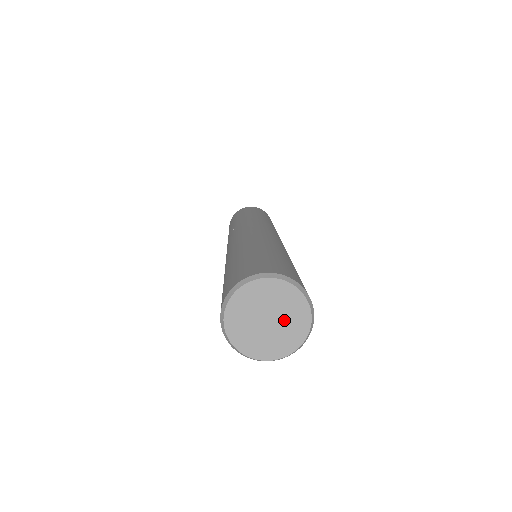
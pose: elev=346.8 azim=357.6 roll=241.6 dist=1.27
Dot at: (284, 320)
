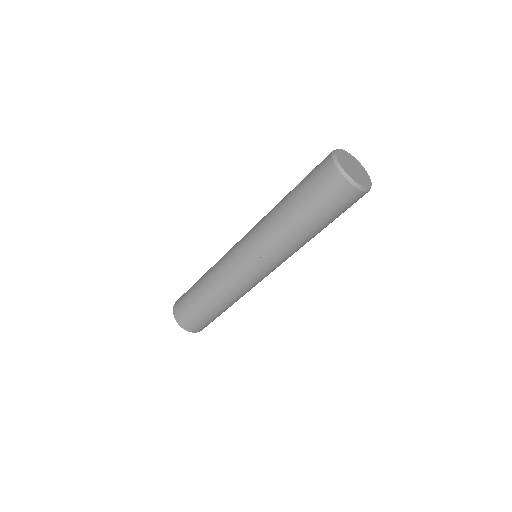
Dot at: (357, 167)
